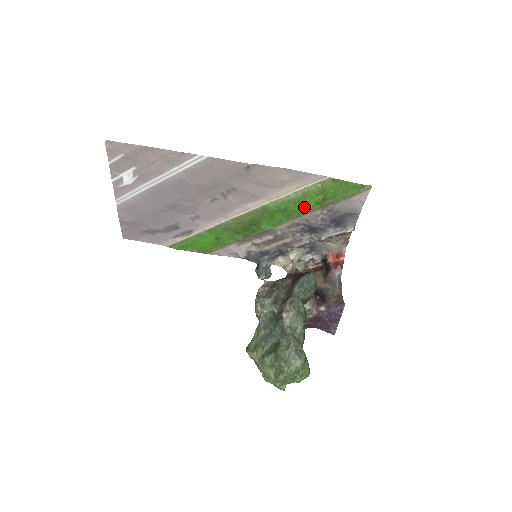
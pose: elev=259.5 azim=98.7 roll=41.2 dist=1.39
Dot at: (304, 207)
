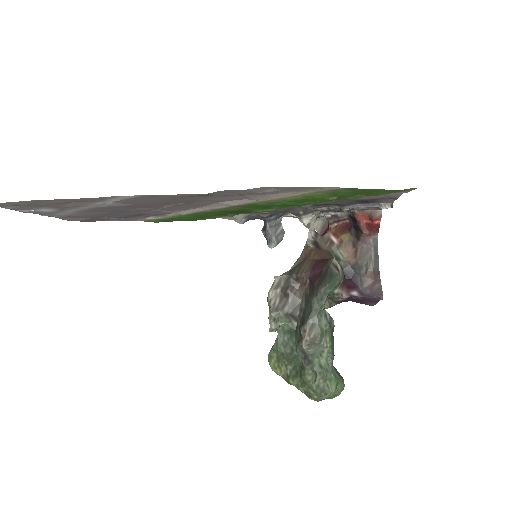
Dot at: (310, 201)
